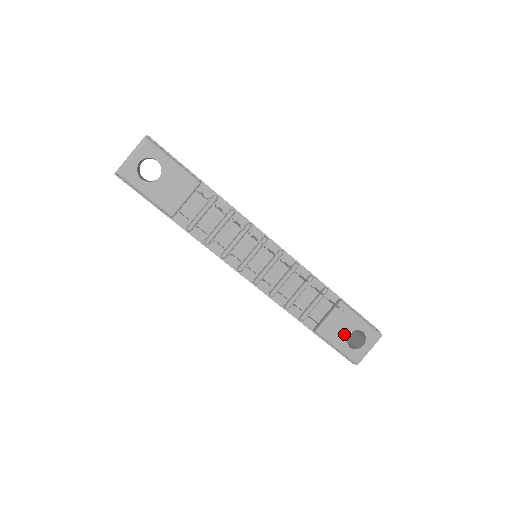
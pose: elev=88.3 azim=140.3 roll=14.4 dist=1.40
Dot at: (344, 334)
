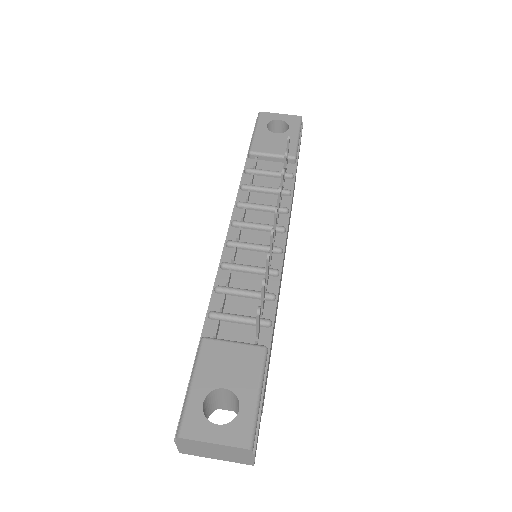
Dot at: (220, 380)
